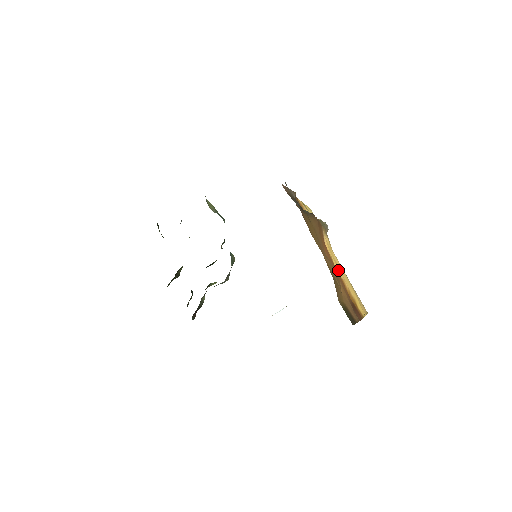
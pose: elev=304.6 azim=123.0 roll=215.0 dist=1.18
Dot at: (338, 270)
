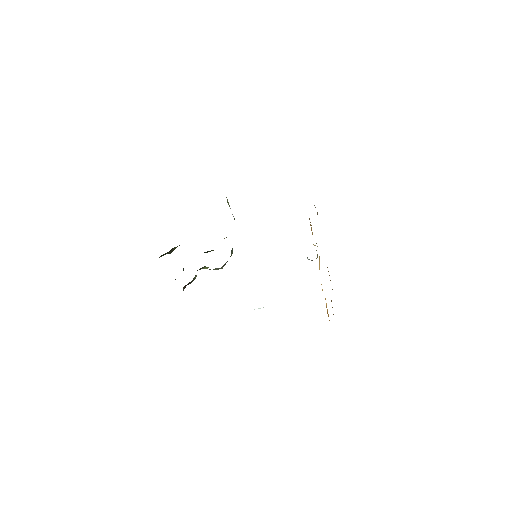
Dot at: (322, 289)
